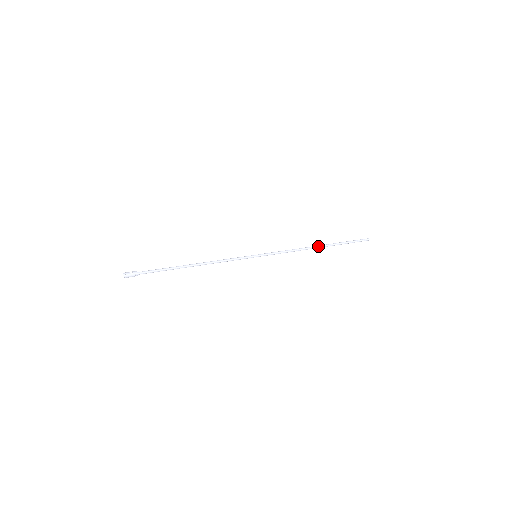
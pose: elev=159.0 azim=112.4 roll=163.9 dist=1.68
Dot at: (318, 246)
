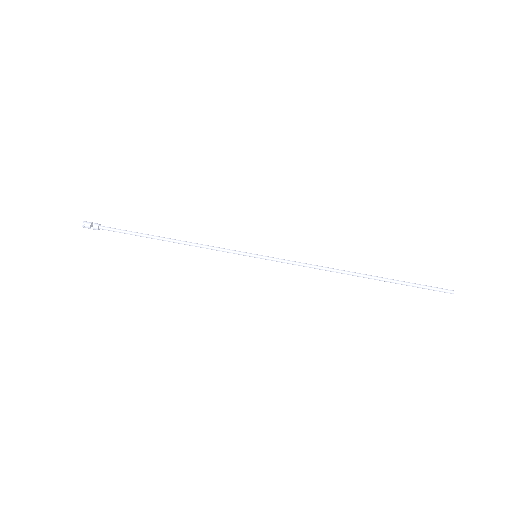
Dot at: (357, 275)
